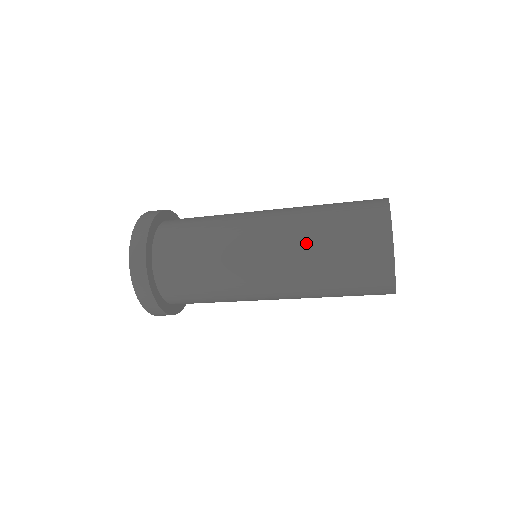
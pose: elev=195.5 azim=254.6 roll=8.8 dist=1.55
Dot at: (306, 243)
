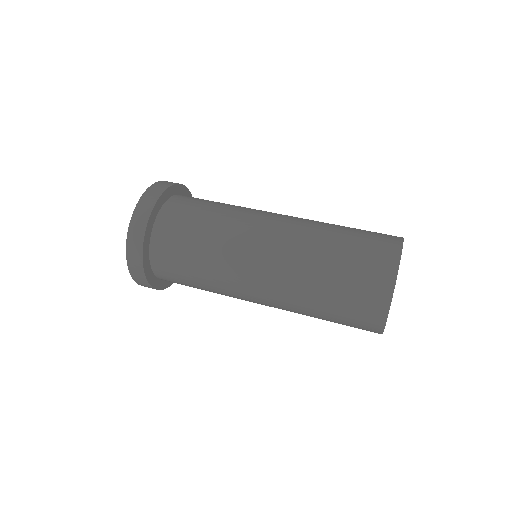
Dot at: (305, 278)
